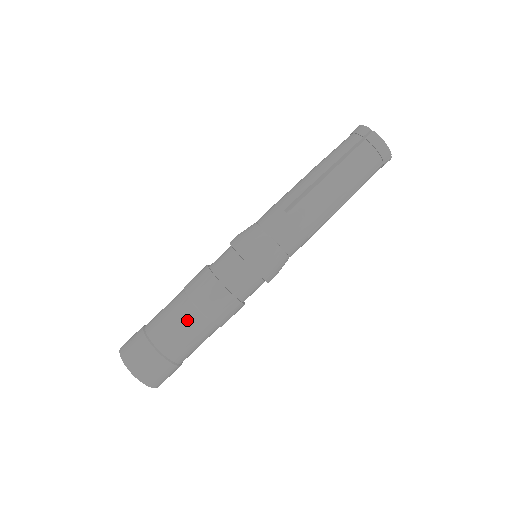
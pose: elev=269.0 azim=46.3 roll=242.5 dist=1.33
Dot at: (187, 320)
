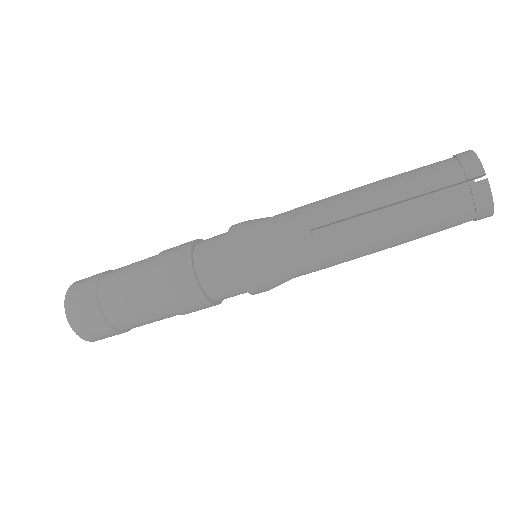
Dot at: (146, 302)
